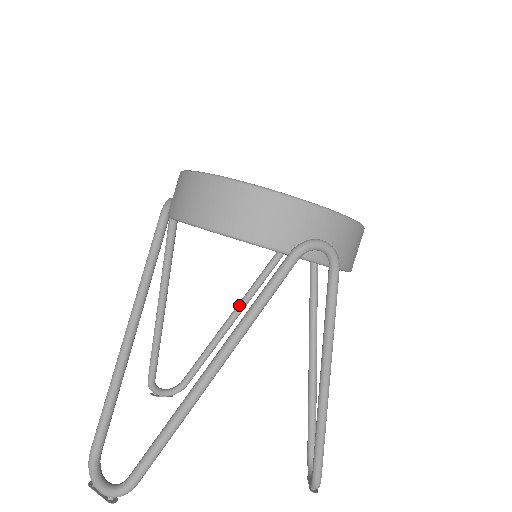
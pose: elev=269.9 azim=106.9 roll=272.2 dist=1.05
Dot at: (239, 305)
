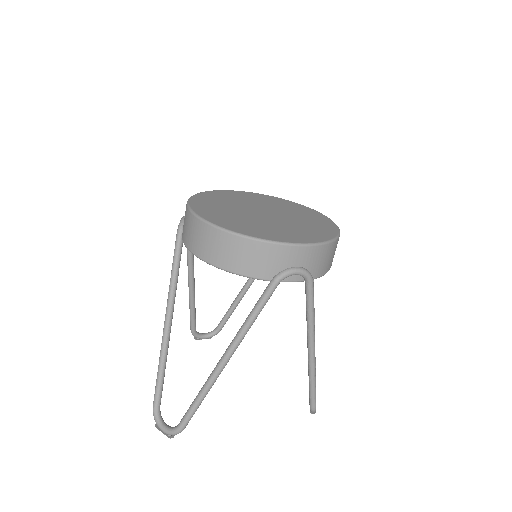
Dot at: occluded
